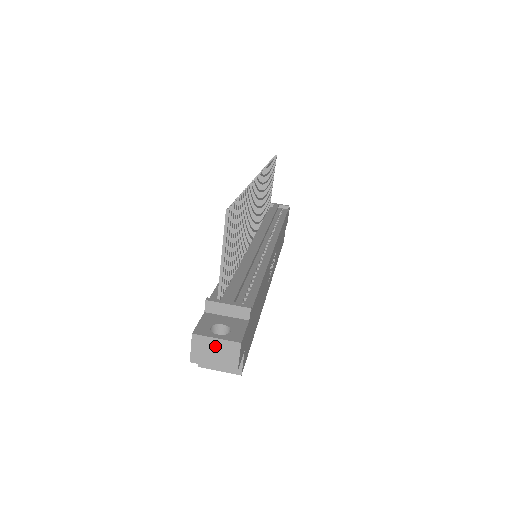
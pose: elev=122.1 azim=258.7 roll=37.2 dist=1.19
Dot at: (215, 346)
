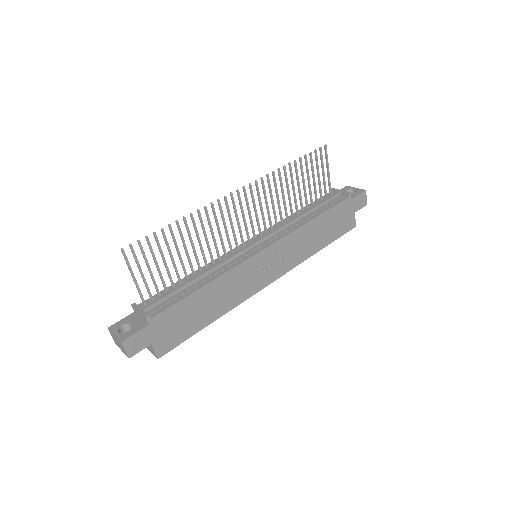
Dot at: (116, 339)
